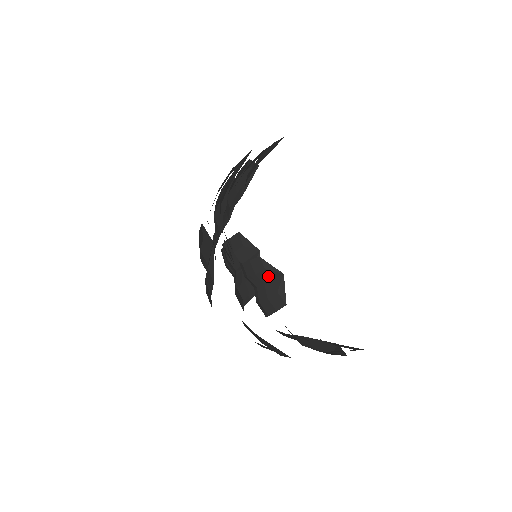
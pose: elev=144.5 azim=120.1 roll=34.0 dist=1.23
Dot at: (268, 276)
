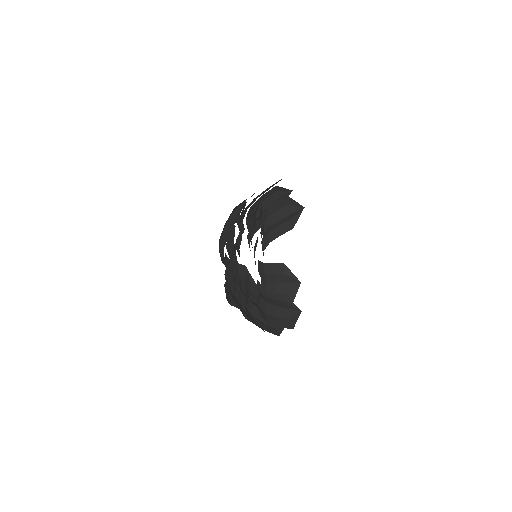
Dot at: (288, 211)
